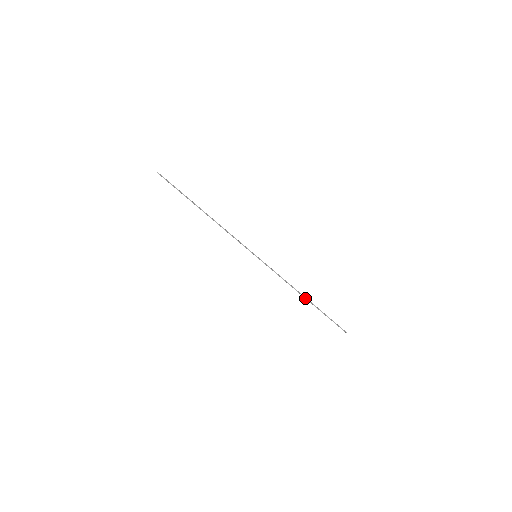
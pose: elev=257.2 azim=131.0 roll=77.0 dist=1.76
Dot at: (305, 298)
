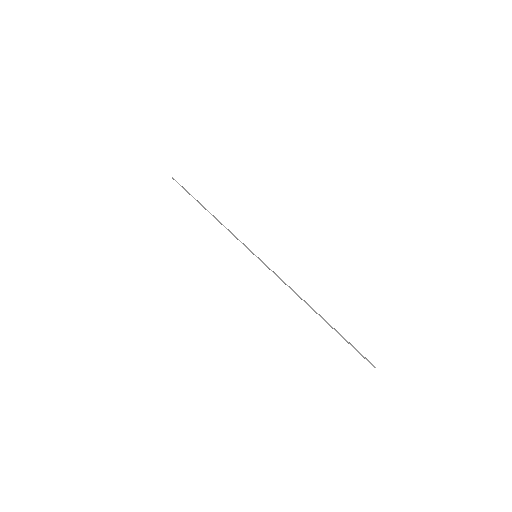
Dot at: (313, 310)
